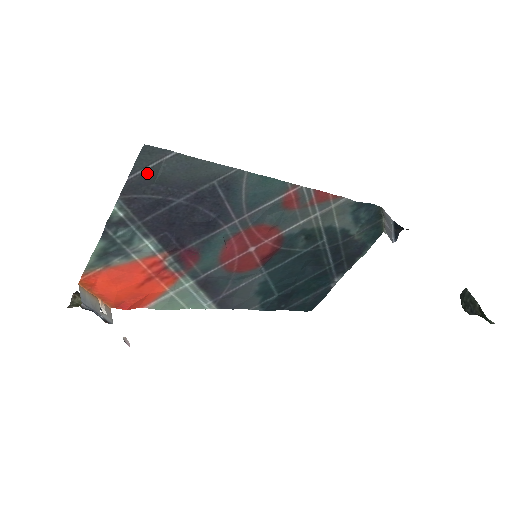
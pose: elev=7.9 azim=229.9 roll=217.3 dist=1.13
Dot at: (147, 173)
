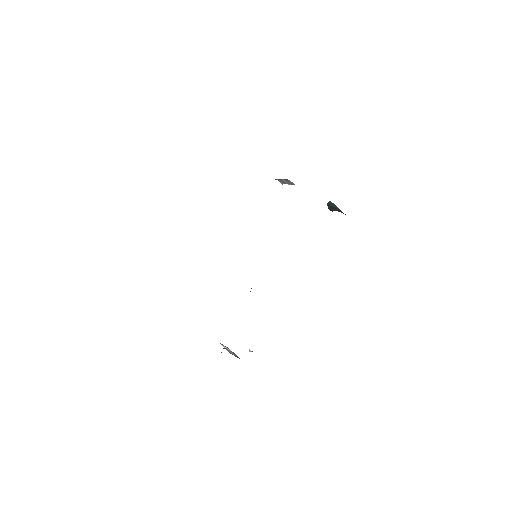
Dot at: occluded
